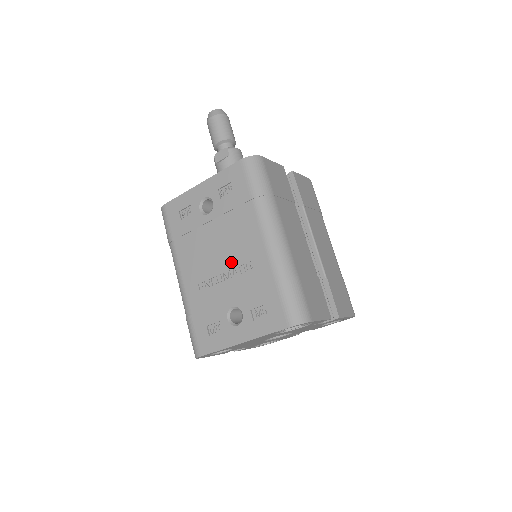
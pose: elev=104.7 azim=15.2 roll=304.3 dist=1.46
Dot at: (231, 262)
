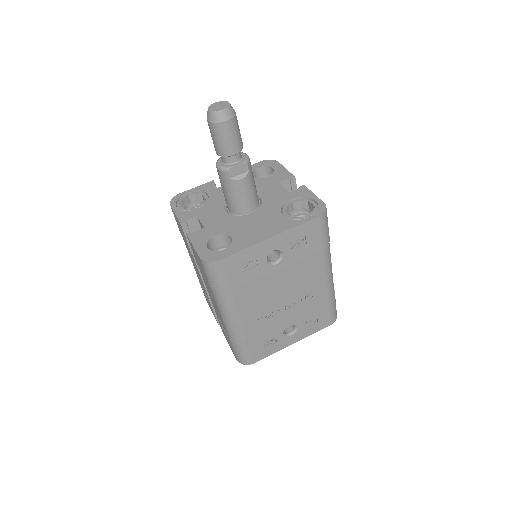
Dot at: (294, 297)
